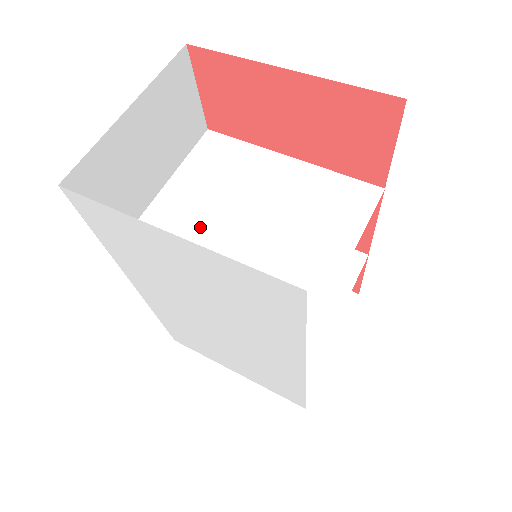
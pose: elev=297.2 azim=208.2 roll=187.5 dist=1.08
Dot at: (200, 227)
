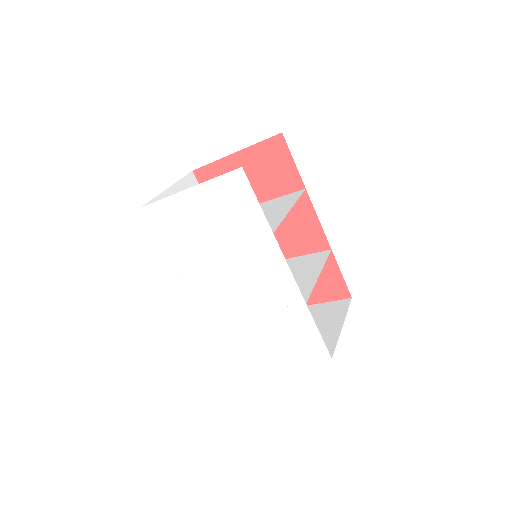
Dot at: occluded
